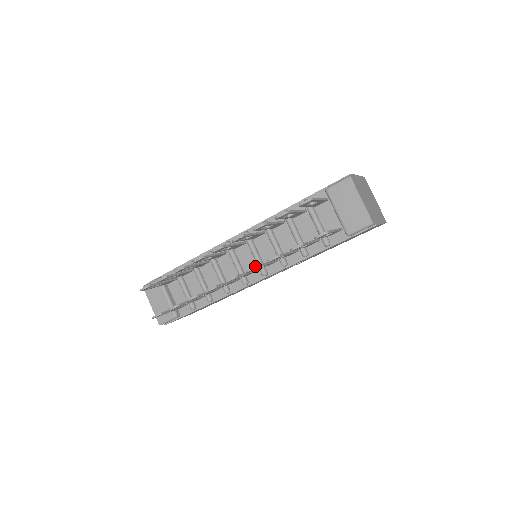
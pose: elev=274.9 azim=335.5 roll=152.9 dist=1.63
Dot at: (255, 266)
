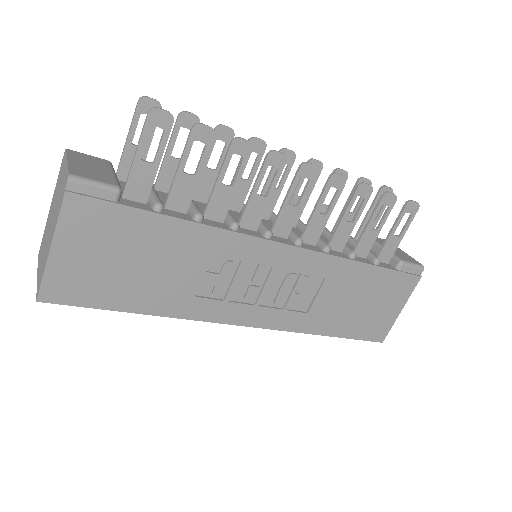
Dot at: (344, 177)
